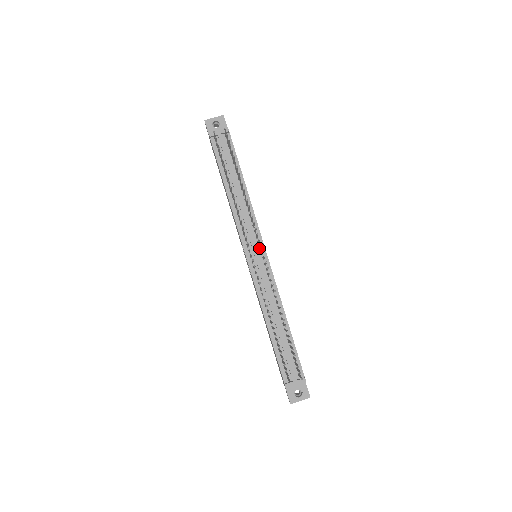
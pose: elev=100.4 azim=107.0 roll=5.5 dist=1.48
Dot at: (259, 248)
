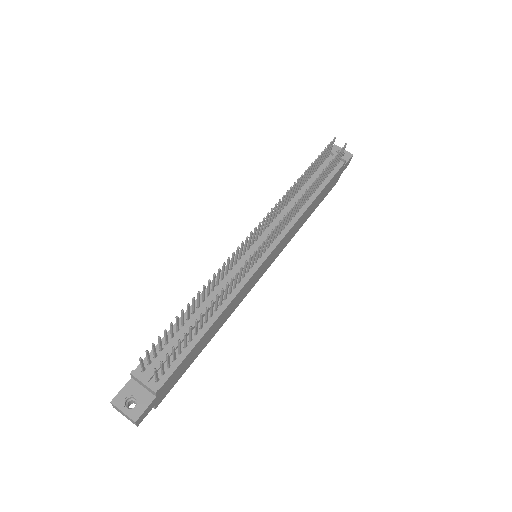
Dot at: (267, 247)
